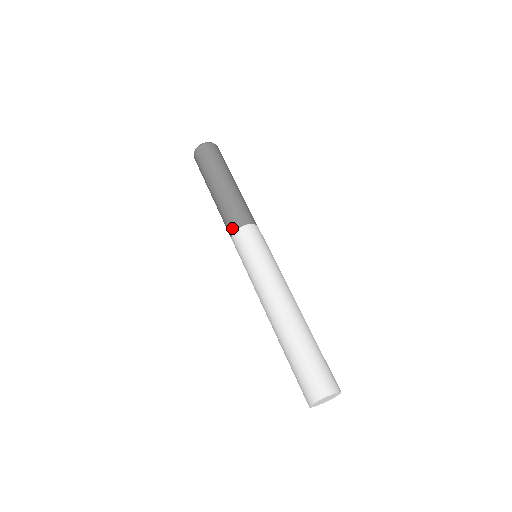
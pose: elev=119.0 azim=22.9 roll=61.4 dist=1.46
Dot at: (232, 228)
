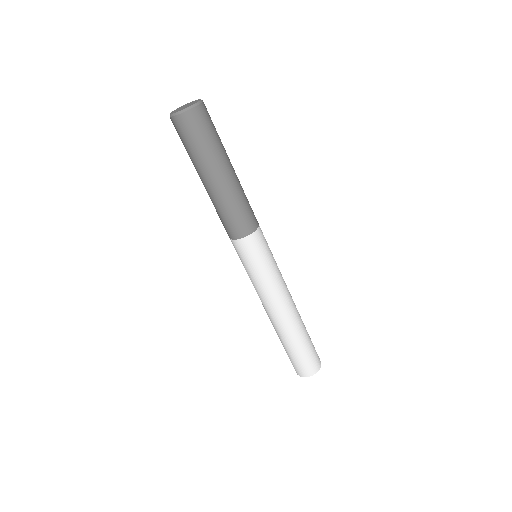
Dot at: occluded
